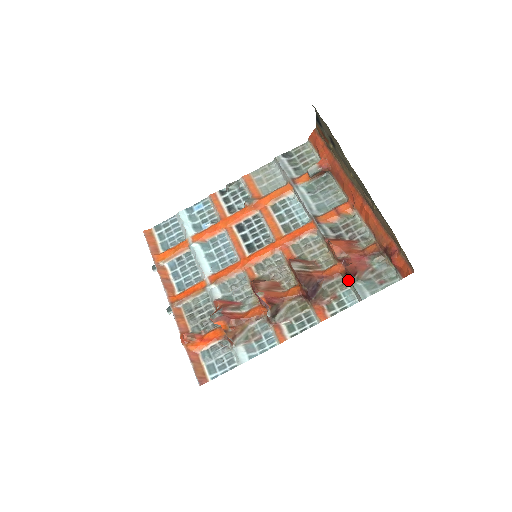
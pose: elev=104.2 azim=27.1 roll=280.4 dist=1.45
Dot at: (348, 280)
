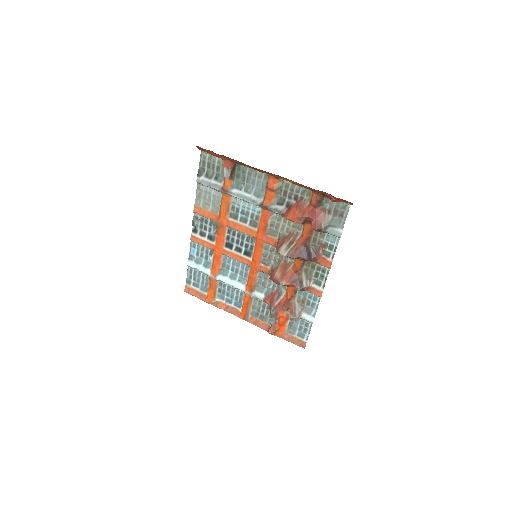
Dot at: (321, 232)
